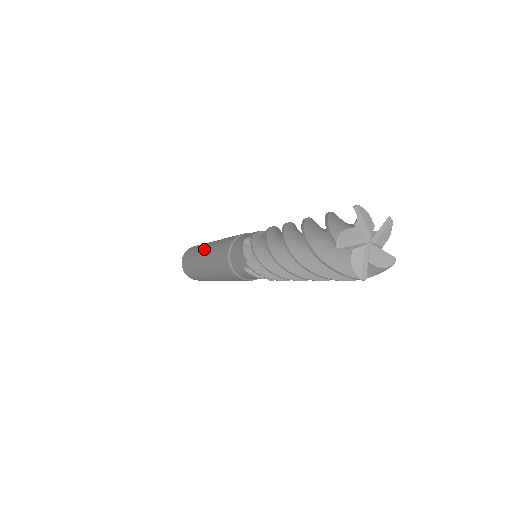
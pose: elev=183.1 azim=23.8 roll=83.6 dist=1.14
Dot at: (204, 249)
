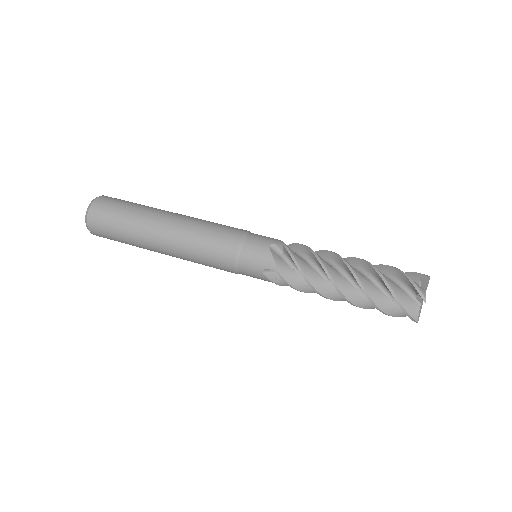
Dot at: (166, 219)
